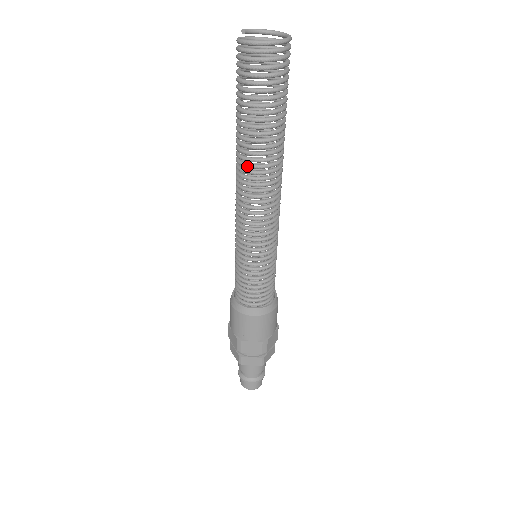
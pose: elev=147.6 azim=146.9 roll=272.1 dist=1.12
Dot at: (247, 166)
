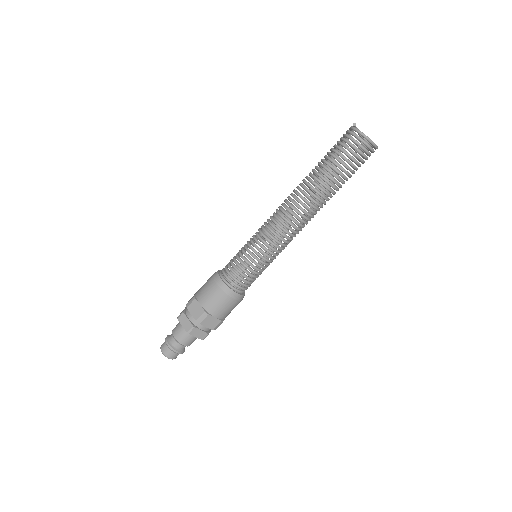
Dot at: (311, 199)
